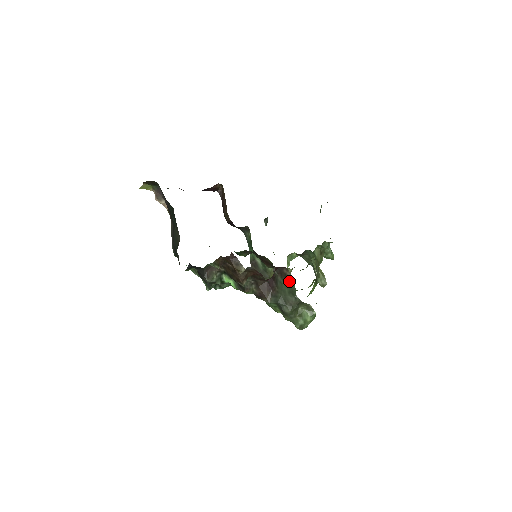
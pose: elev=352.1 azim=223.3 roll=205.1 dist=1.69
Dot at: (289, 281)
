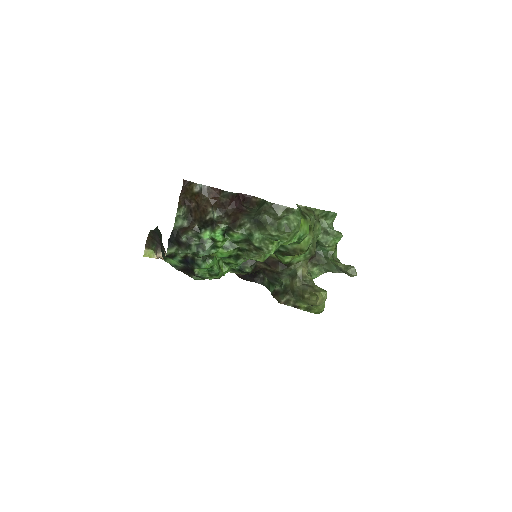
Dot at: (260, 204)
